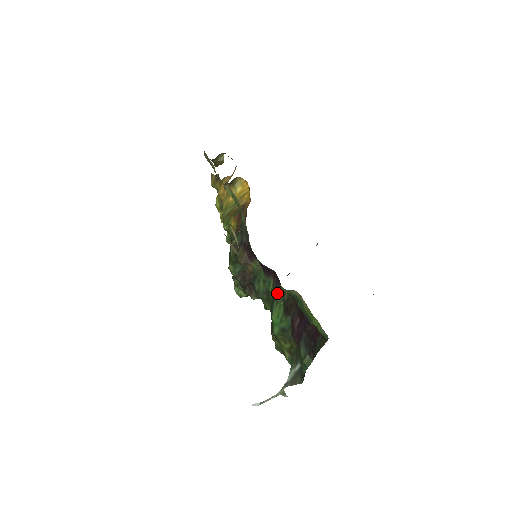
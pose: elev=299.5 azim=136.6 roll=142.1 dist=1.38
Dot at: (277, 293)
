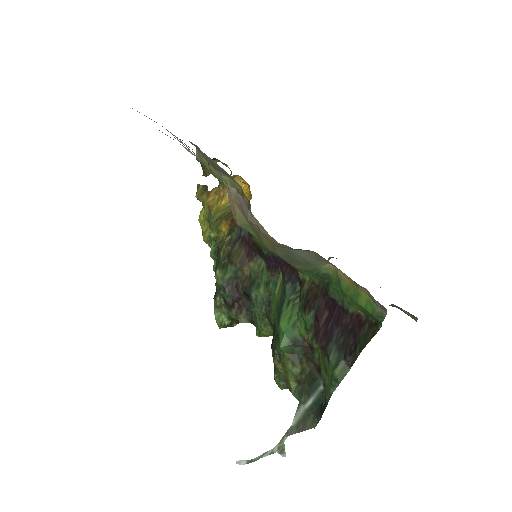
Dot at: (289, 289)
